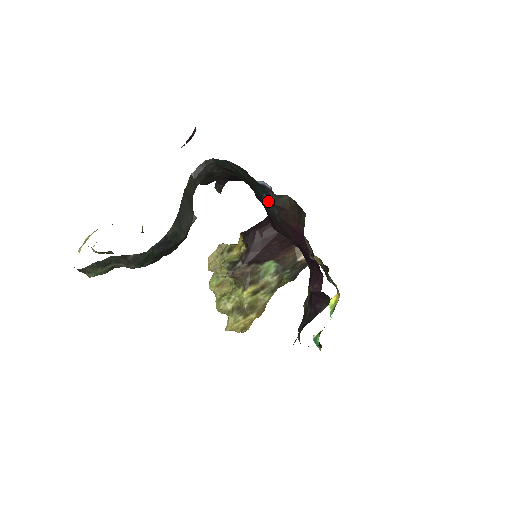
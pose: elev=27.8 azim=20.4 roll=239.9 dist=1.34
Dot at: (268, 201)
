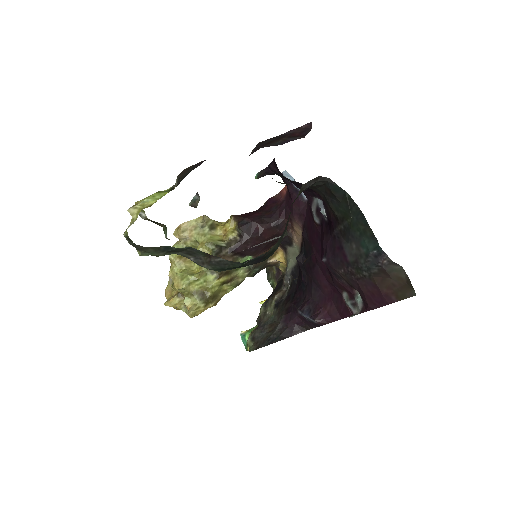
Dot at: (373, 257)
